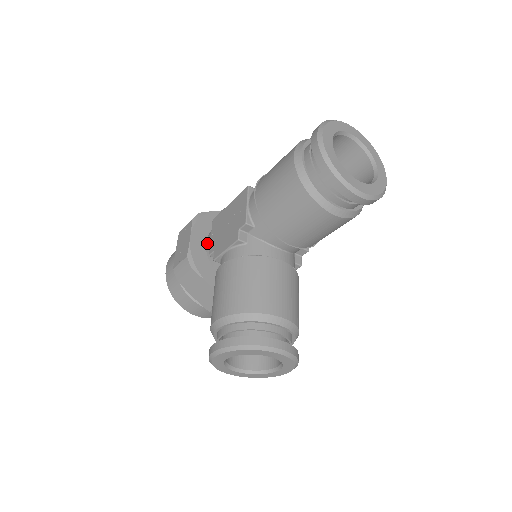
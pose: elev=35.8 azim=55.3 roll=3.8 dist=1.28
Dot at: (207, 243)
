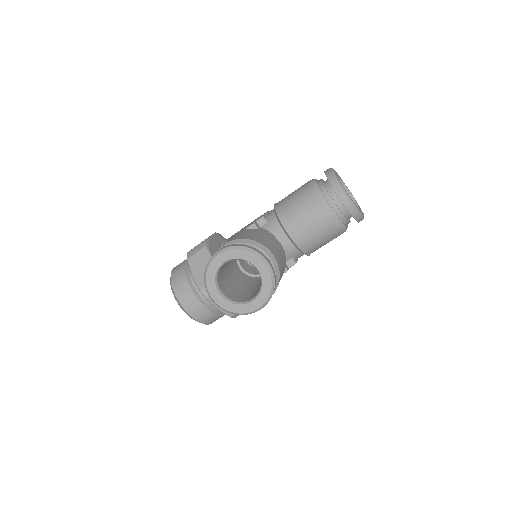
Dot at: occluded
